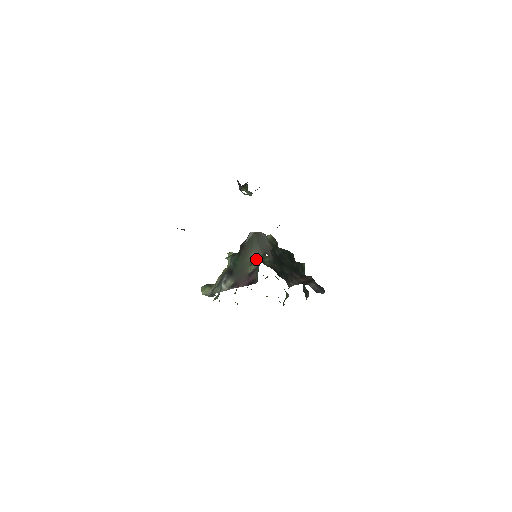
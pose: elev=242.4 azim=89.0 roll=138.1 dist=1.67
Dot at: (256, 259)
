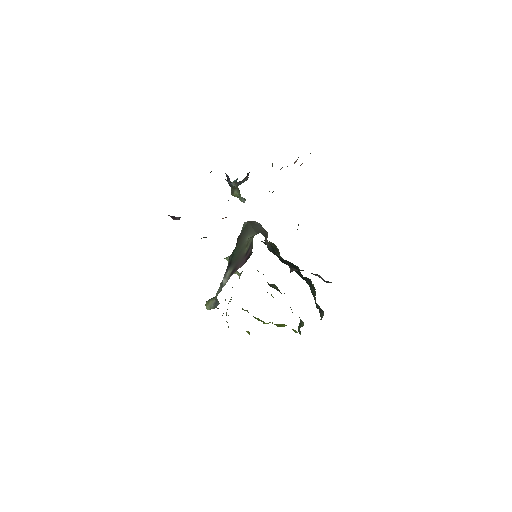
Dot at: (251, 237)
